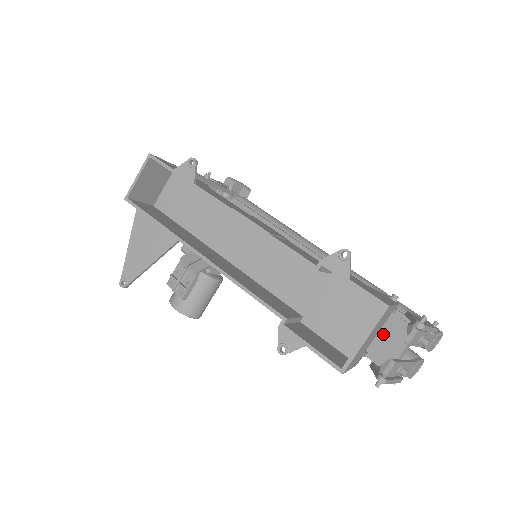
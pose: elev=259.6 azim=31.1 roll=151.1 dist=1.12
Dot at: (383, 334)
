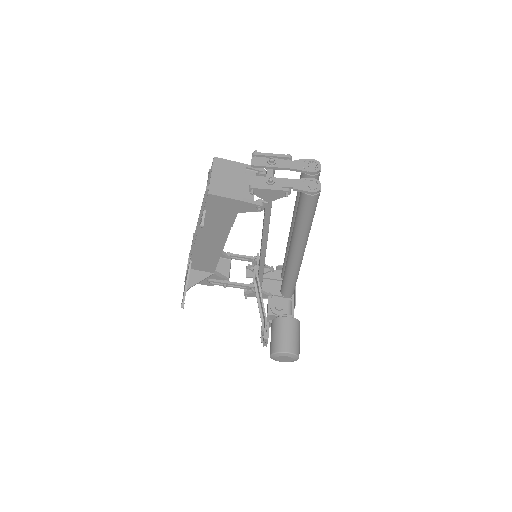
Dot at: occluded
